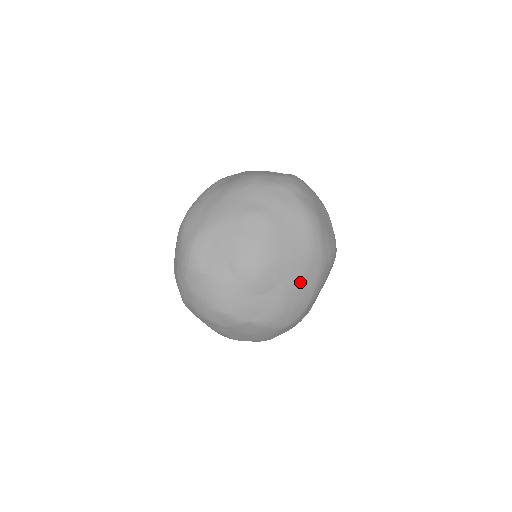
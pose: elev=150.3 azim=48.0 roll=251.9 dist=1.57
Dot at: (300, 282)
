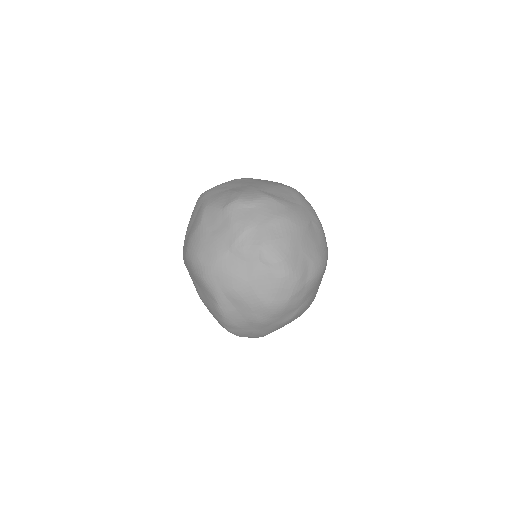
Dot at: occluded
